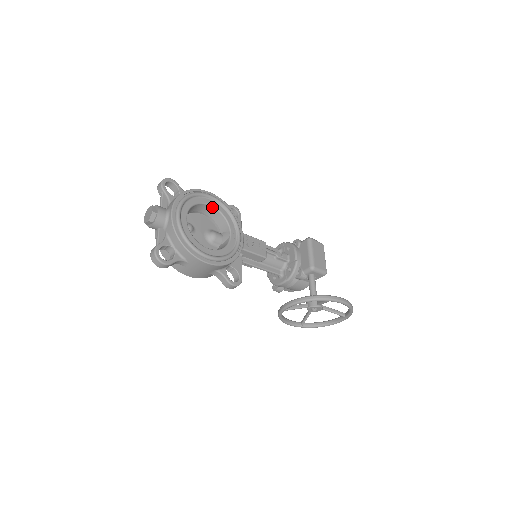
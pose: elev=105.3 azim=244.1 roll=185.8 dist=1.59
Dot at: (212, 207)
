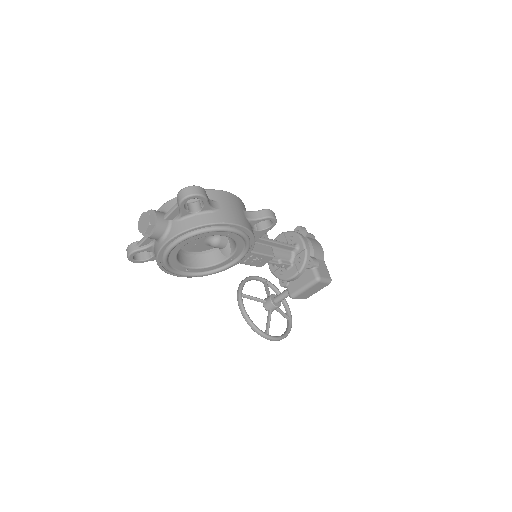
Dot at: (228, 236)
